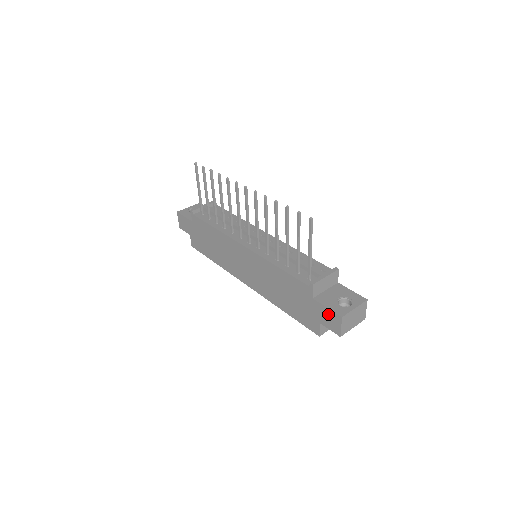
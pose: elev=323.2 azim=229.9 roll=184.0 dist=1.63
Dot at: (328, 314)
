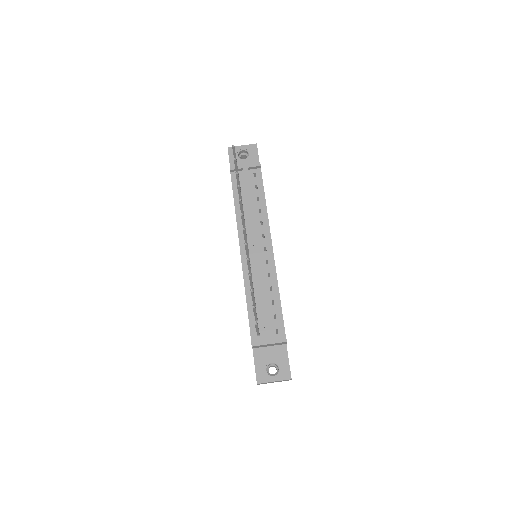
Dot at: occluded
